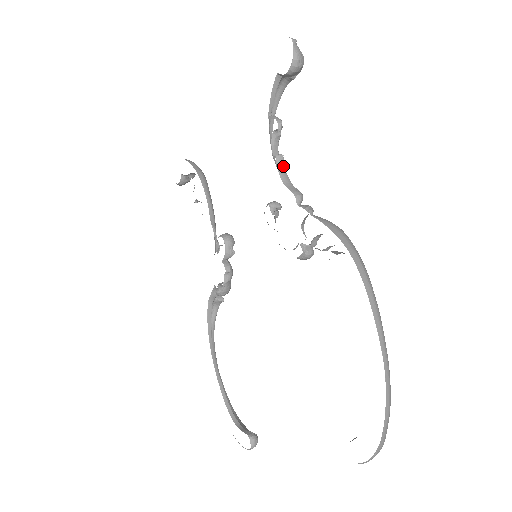
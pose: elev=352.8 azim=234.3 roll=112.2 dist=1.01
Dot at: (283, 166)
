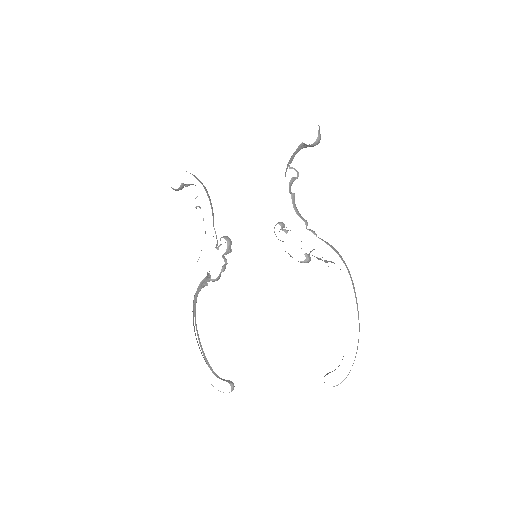
Dot at: (294, 201)
